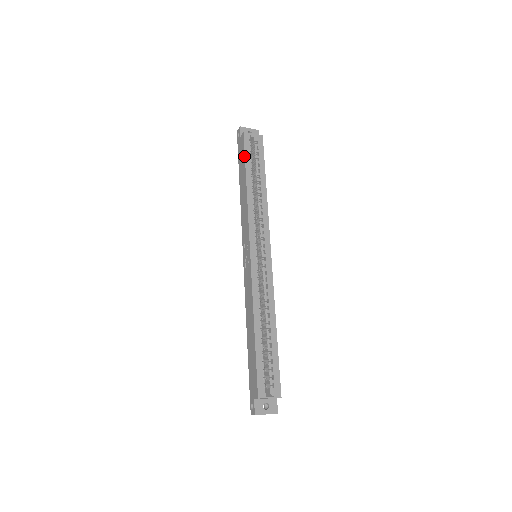
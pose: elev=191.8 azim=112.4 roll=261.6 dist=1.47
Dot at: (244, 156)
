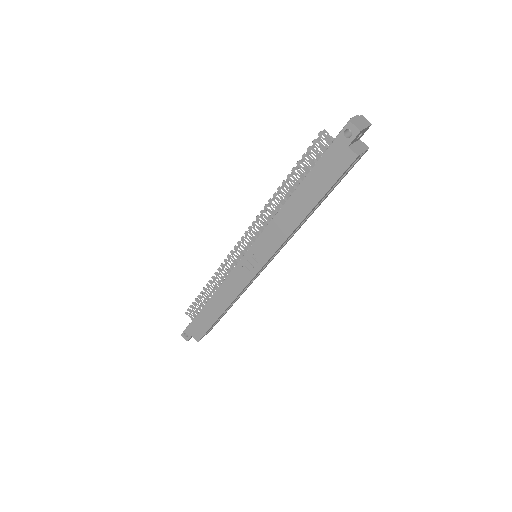
Dot at: (331, 186)
